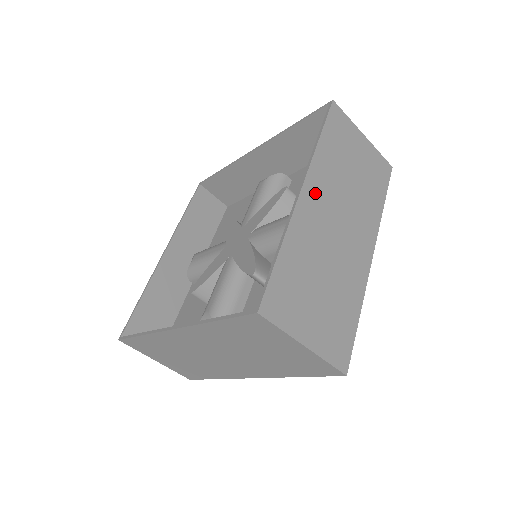
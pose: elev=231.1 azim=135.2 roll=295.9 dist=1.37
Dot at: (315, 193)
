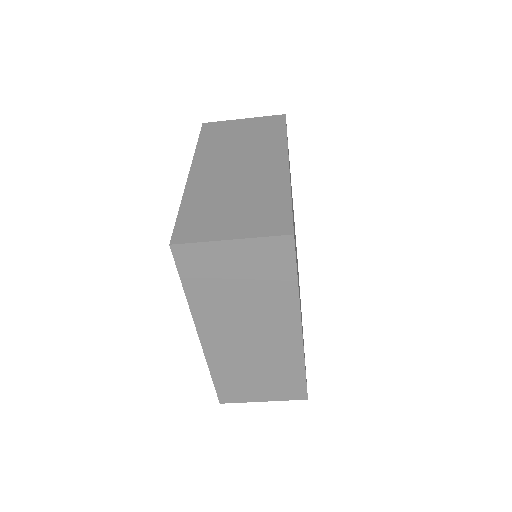
Dot at: (212, 332)
